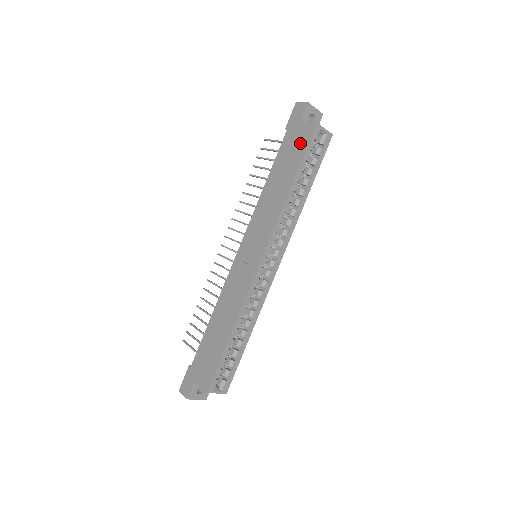
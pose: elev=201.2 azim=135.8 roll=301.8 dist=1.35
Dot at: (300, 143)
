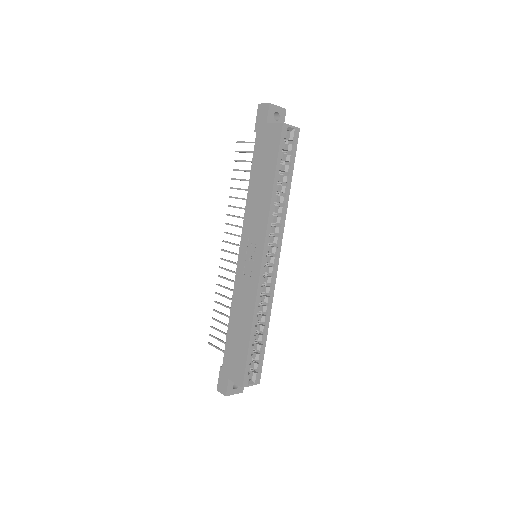
Dot at: (271, 145)
